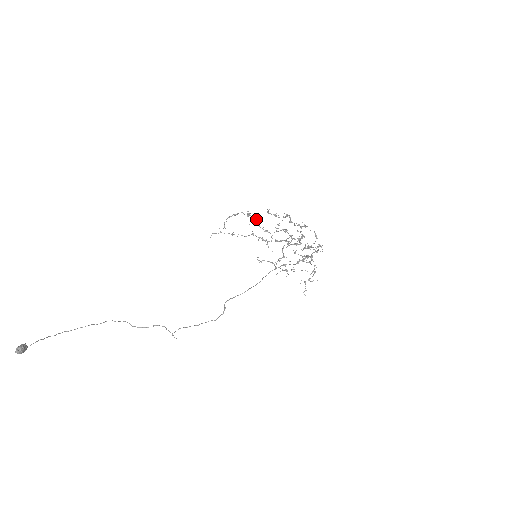
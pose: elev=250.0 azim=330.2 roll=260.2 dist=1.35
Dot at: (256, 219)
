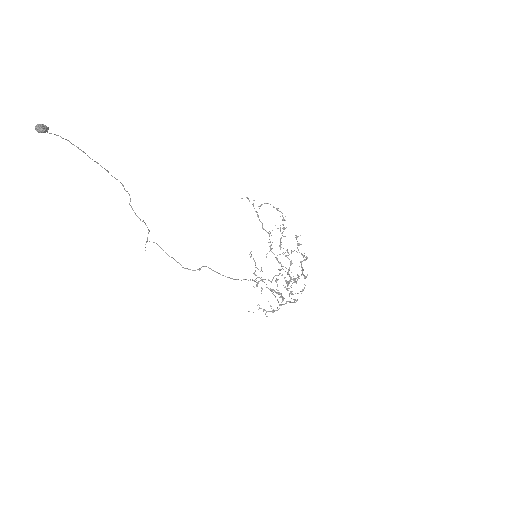
Dot at: (284, 229)
